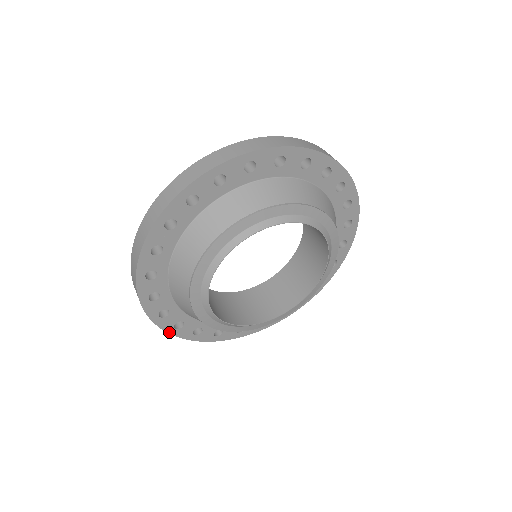
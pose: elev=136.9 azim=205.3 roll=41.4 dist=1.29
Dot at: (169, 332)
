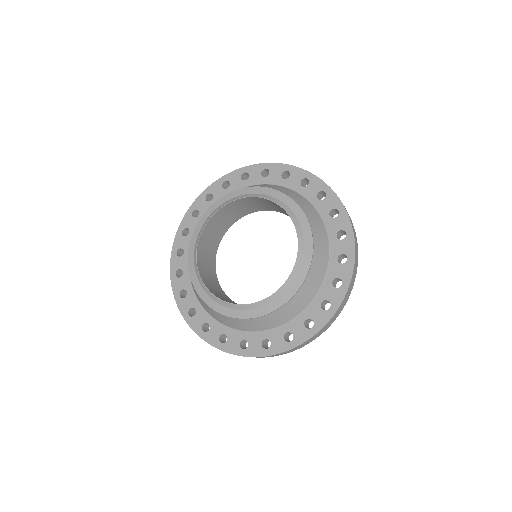
Dot at: (219, 348)
